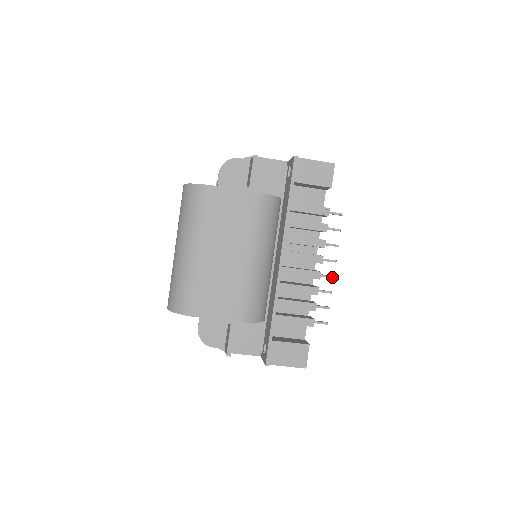
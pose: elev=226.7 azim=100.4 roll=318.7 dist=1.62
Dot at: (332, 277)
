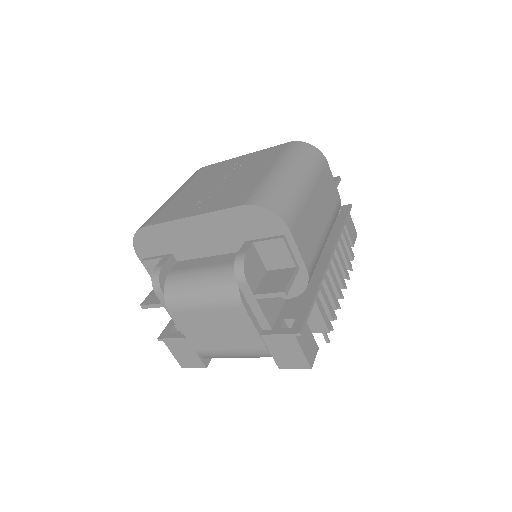
Dot at: (340, 307)
